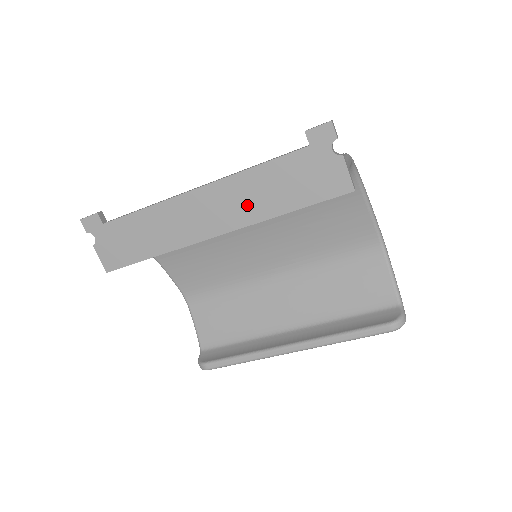
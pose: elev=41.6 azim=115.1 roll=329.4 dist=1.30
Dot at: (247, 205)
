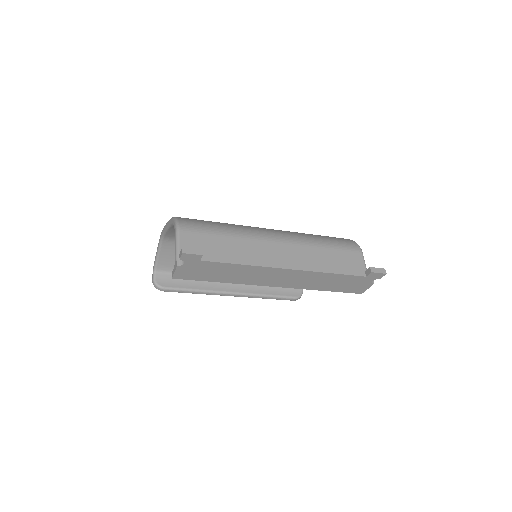
Dot at: (308, 283)
